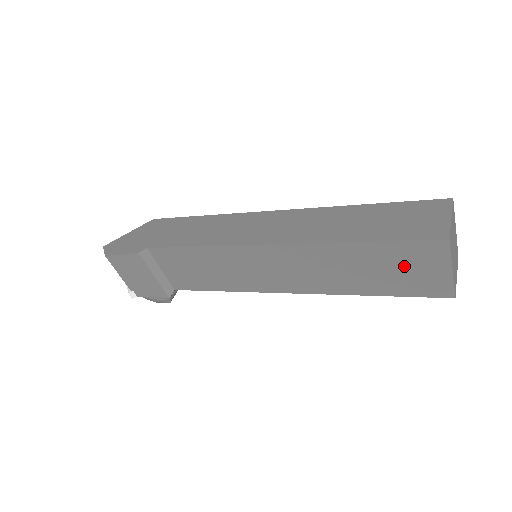
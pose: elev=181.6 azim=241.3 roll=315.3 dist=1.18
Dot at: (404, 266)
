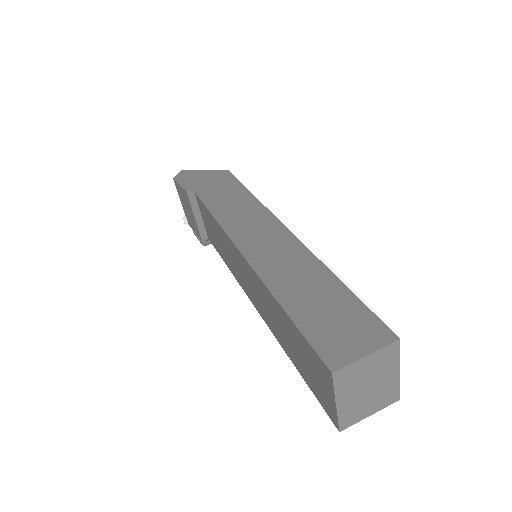
Dot at: (308, 363)
